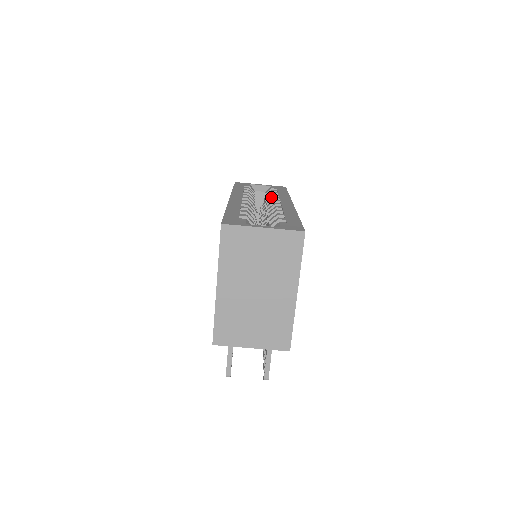
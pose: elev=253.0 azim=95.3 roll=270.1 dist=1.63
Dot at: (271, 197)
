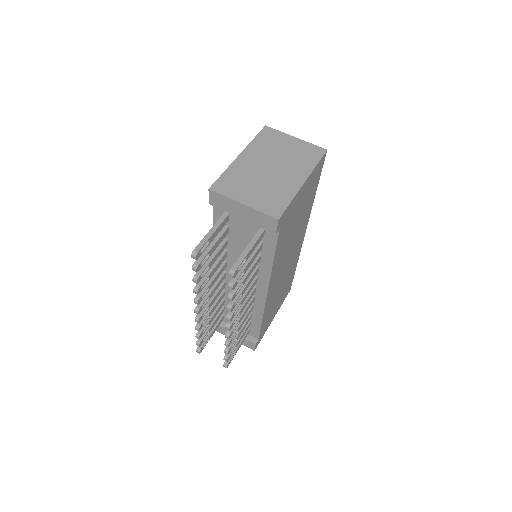
Dot at: occluded
